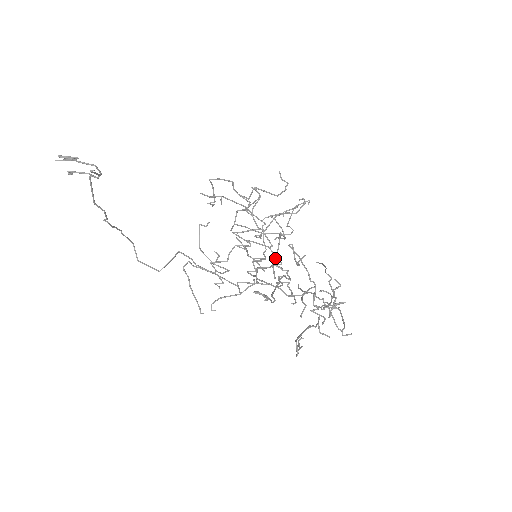
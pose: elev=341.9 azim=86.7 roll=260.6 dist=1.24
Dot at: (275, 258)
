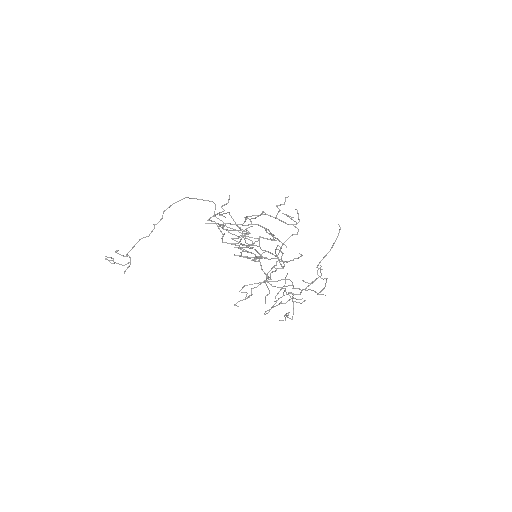
Dot at: occluded
